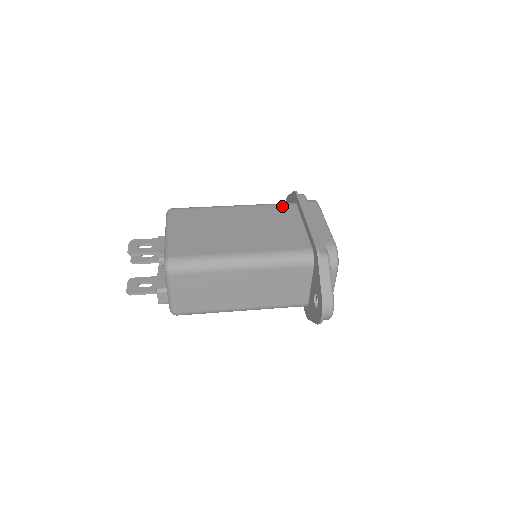
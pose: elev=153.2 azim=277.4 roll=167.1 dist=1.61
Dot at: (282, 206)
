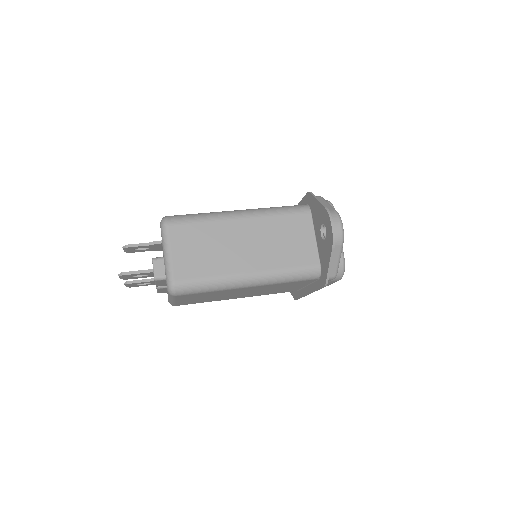
Dot at: occluded
